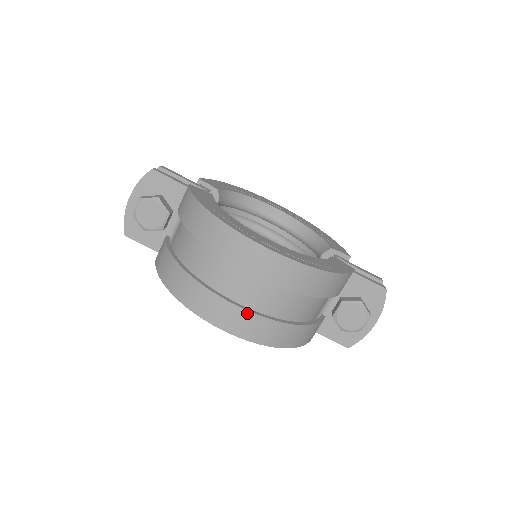
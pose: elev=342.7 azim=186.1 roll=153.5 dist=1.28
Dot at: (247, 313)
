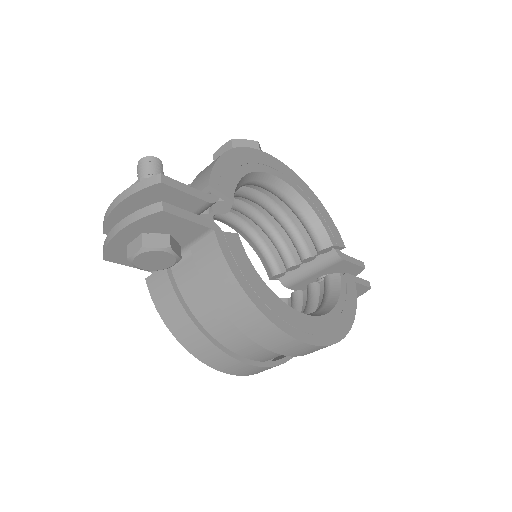
Dot at: (268, 368)
